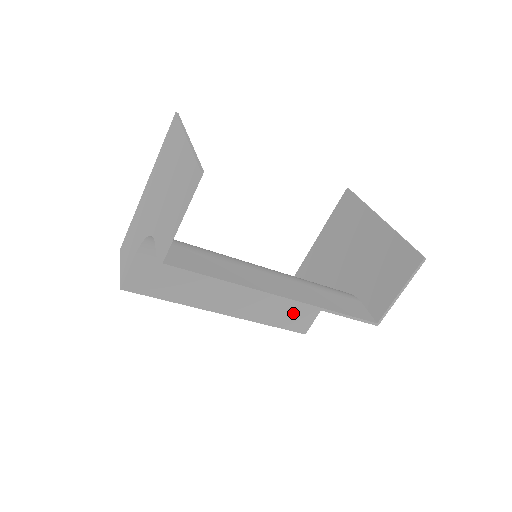
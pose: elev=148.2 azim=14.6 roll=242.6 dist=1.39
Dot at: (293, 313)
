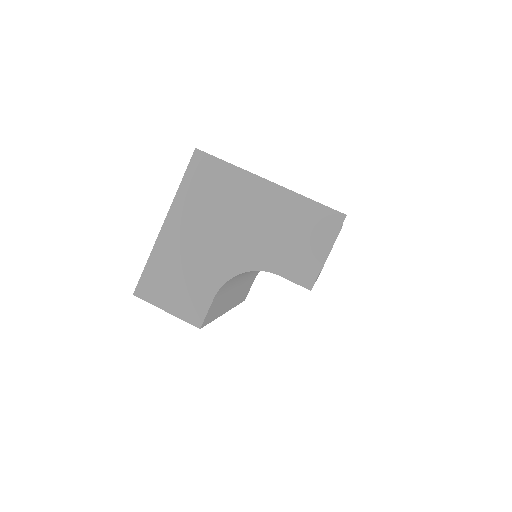
Dot at: (247, 288)
